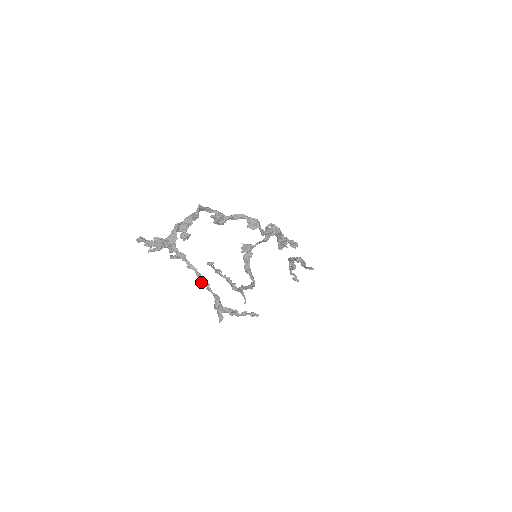
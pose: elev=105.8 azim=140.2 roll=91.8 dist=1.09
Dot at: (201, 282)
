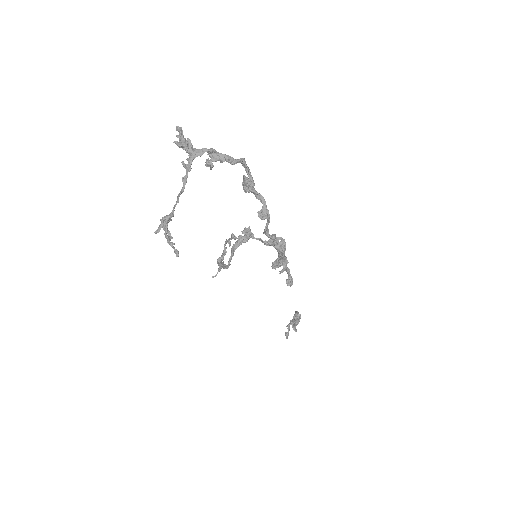
Dot at: (177, 196)
